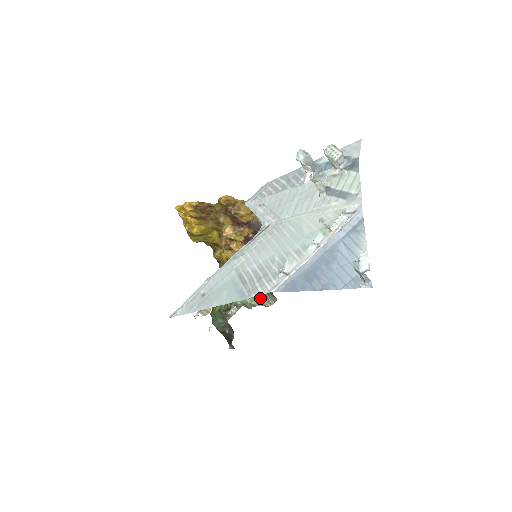
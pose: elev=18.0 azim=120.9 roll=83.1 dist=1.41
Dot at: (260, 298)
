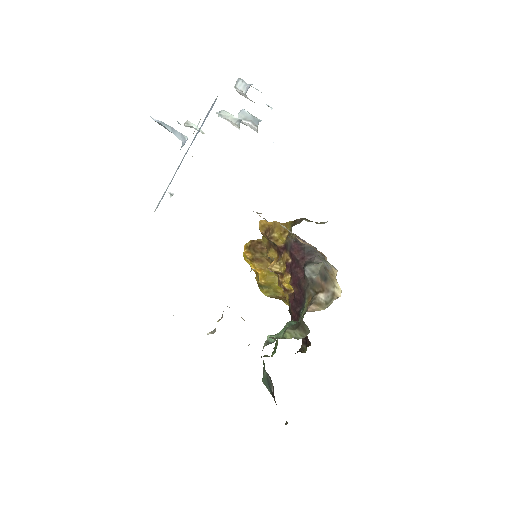
Dot at: (293, 330)
